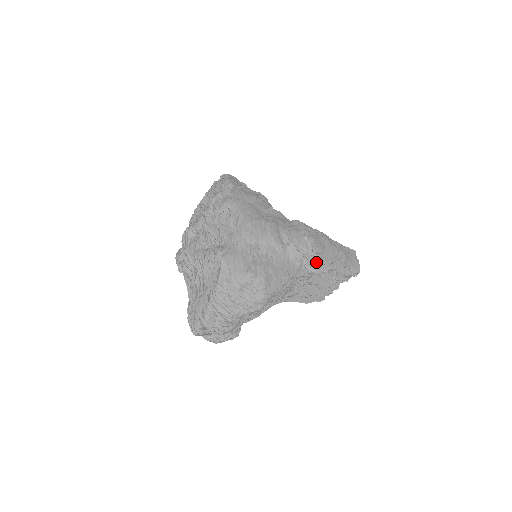
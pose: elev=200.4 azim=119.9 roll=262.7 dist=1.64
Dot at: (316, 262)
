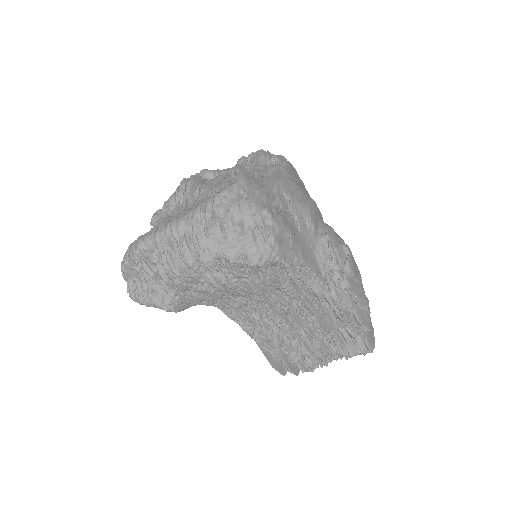
Dot at: (342, 278)
